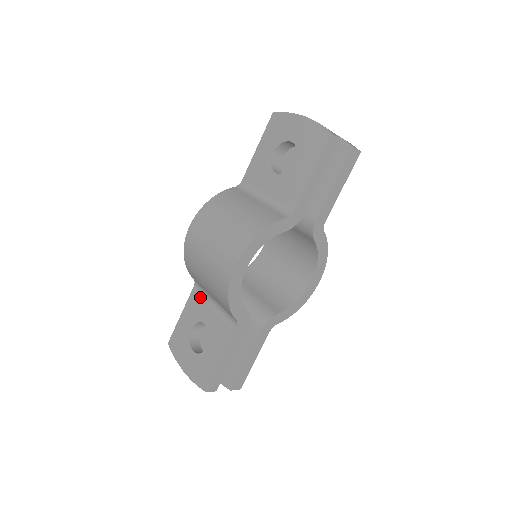
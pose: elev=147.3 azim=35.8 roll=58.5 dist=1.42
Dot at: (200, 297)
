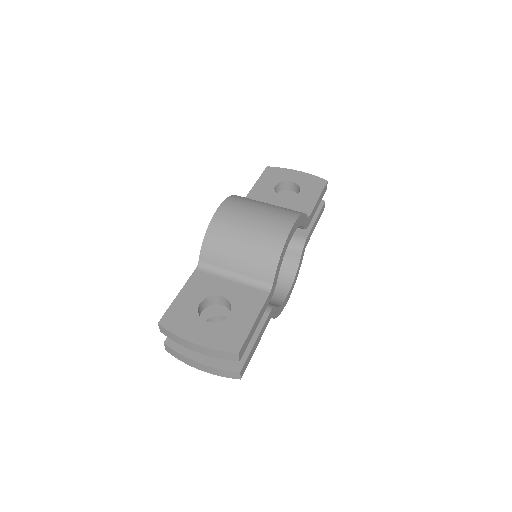
Dot at: (208, 276)
